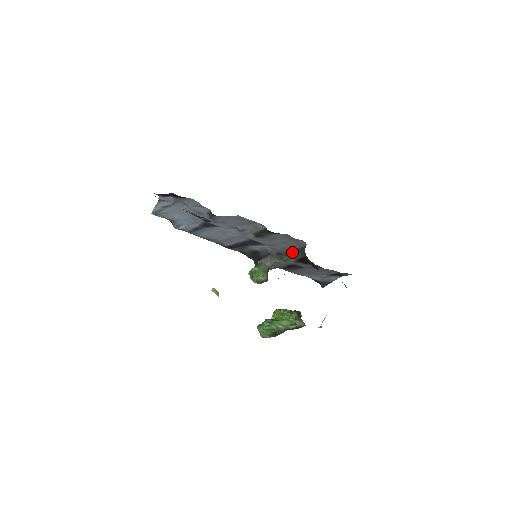
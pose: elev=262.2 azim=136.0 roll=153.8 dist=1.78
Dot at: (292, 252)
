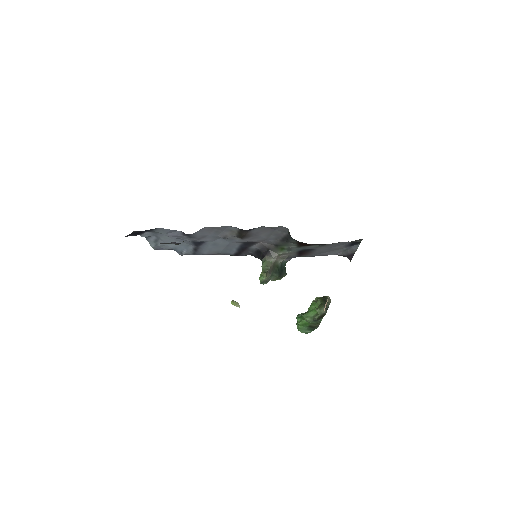
Dot at: (286, 240)
